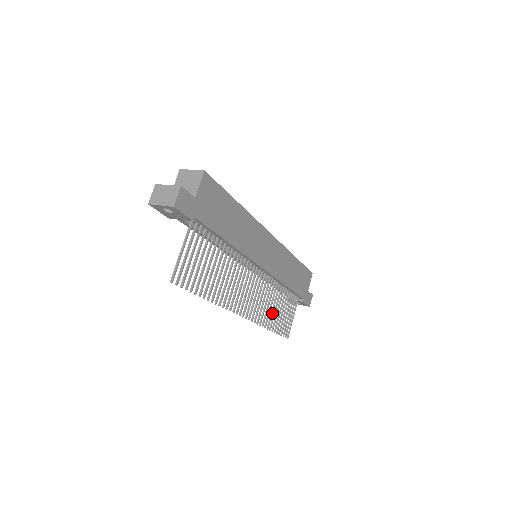
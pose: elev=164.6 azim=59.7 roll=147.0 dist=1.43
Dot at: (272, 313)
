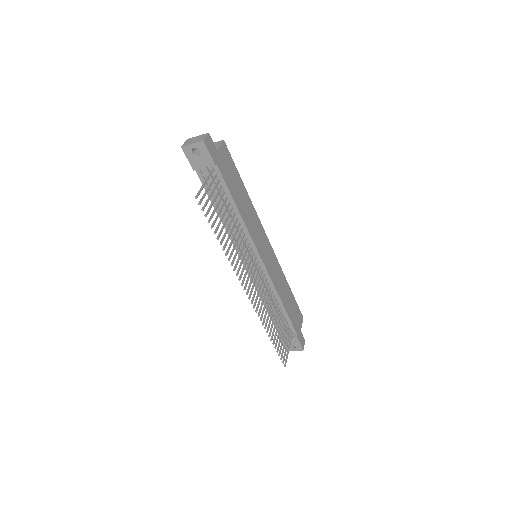
Dot at: occluded
